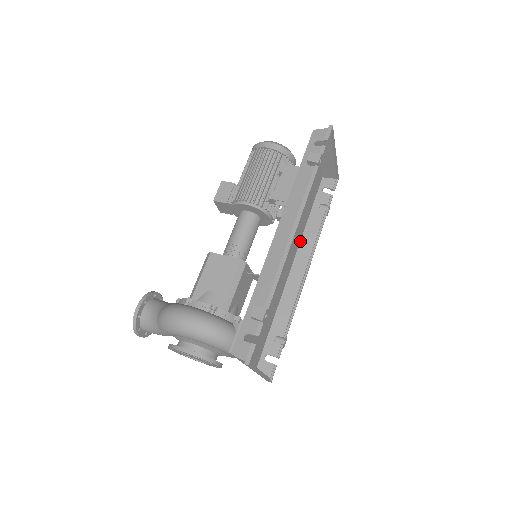
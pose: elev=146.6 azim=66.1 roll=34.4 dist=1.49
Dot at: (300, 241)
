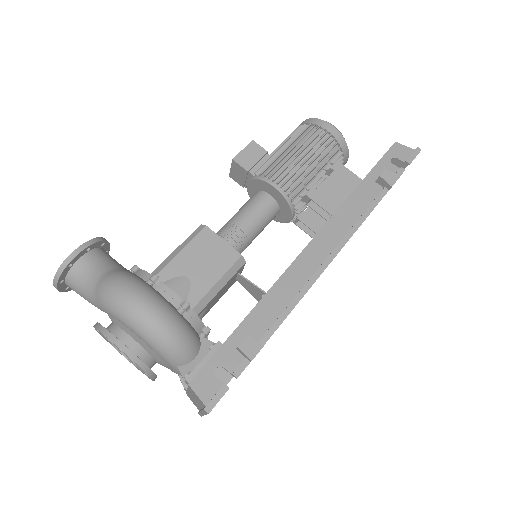
Dot at: occluded
